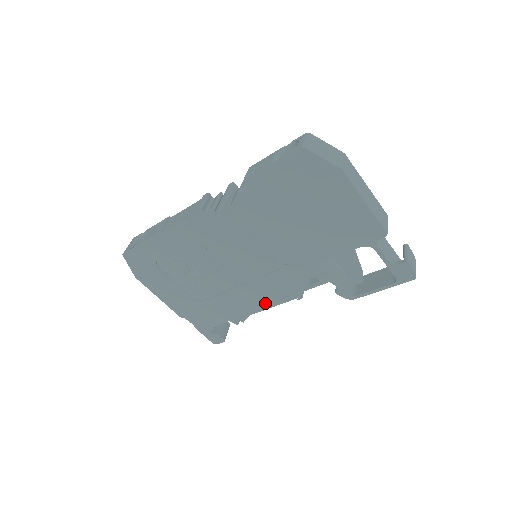
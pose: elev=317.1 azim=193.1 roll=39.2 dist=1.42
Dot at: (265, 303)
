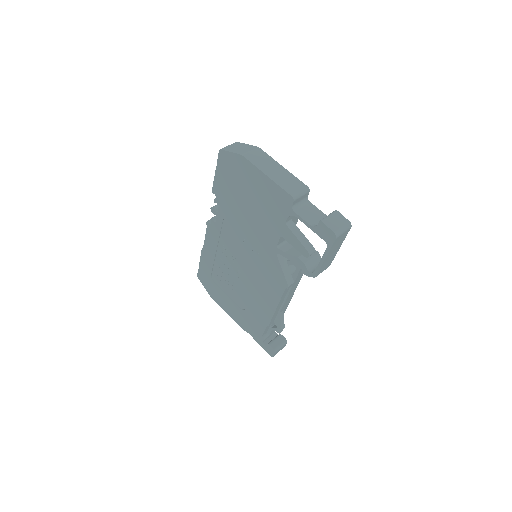
Dot at: (273, 299)
